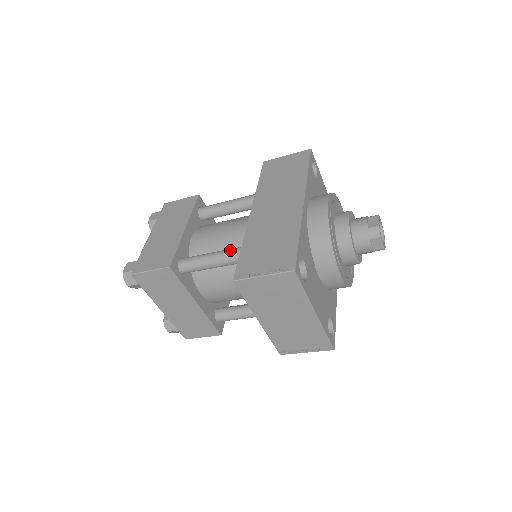
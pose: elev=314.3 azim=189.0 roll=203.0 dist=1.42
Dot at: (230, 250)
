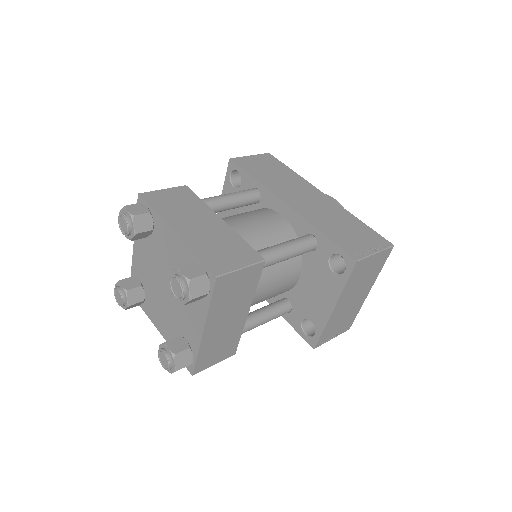
Dot at: (299, 239)
